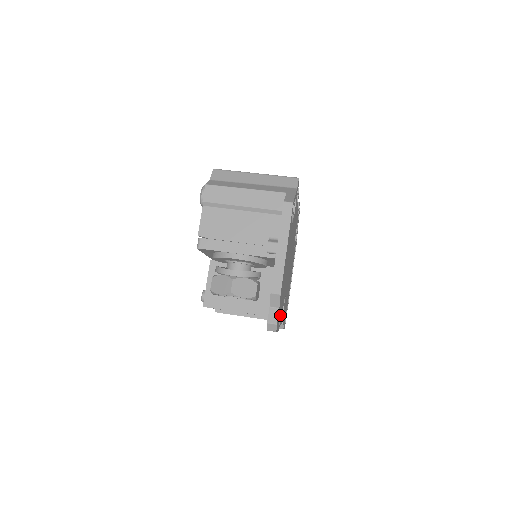
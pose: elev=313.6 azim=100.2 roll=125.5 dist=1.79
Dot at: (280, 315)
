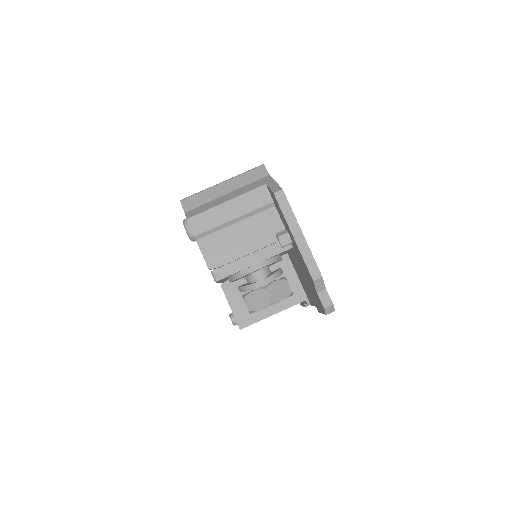
Dot at: occluded
